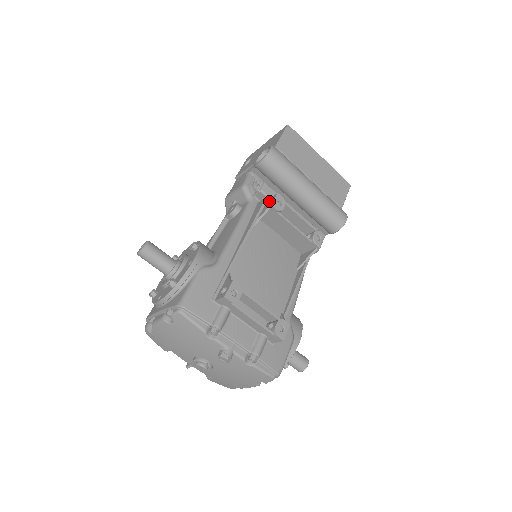
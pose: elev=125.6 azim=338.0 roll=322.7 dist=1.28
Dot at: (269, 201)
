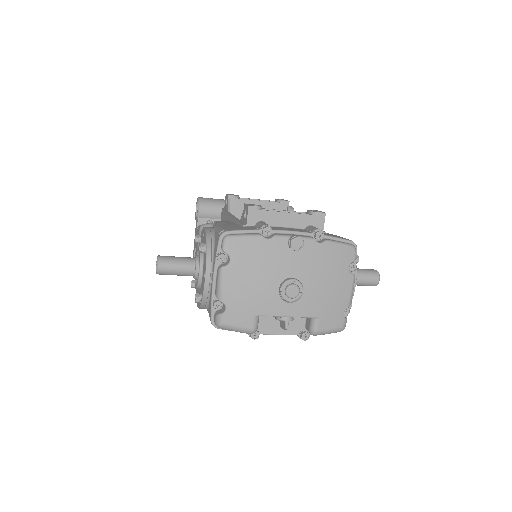
Dot at: (225, 204)
